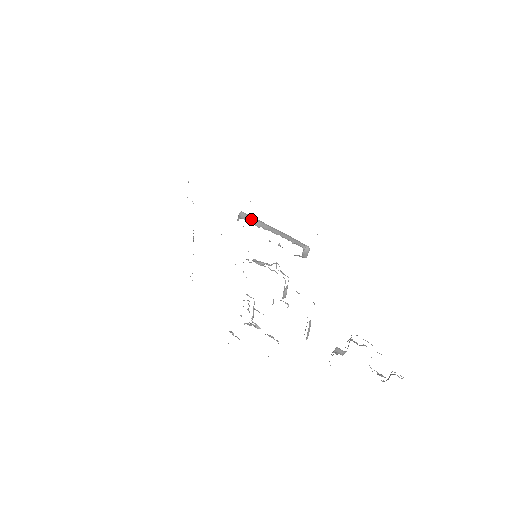
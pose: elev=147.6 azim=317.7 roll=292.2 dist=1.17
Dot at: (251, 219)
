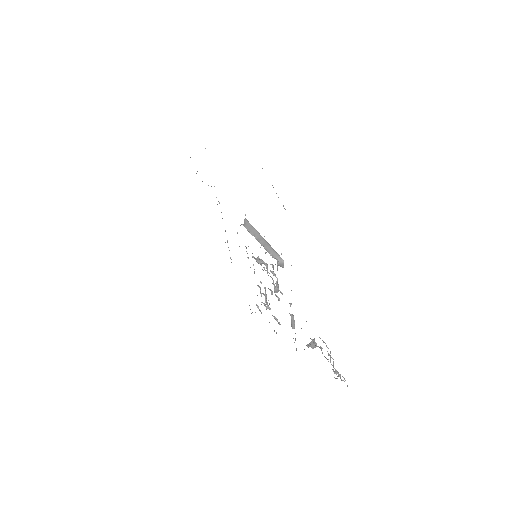
Dot at: (250, 227)
